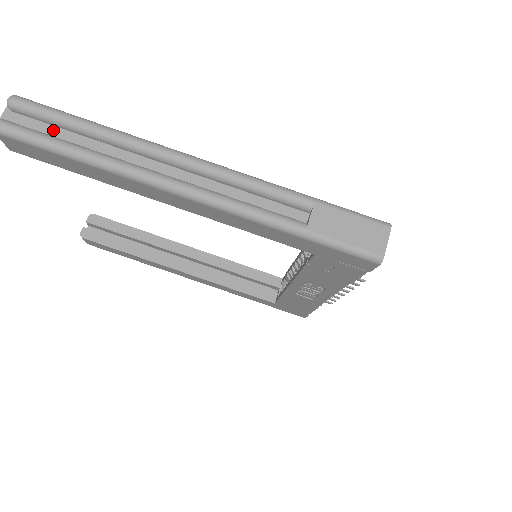
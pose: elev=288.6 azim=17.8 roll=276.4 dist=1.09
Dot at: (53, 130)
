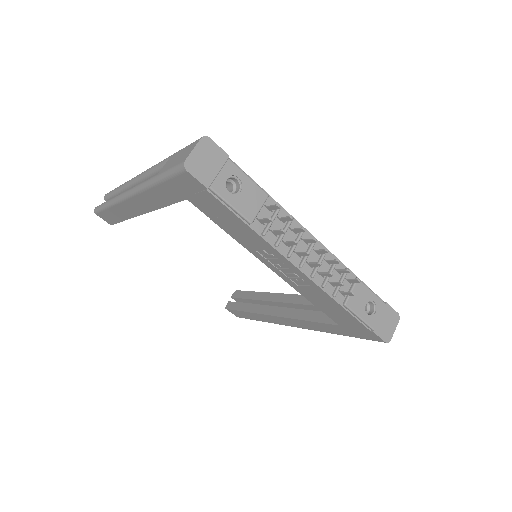
Dot at: occluded
